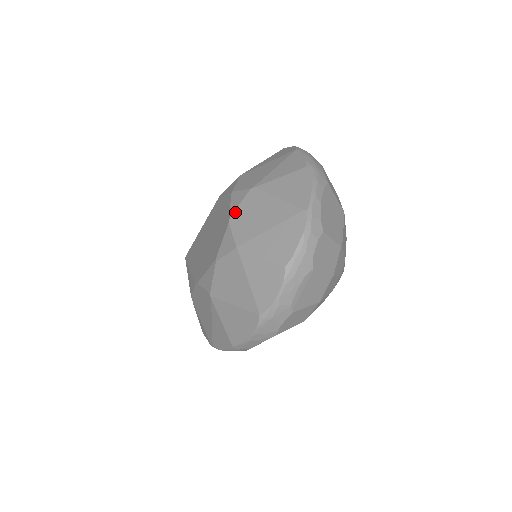
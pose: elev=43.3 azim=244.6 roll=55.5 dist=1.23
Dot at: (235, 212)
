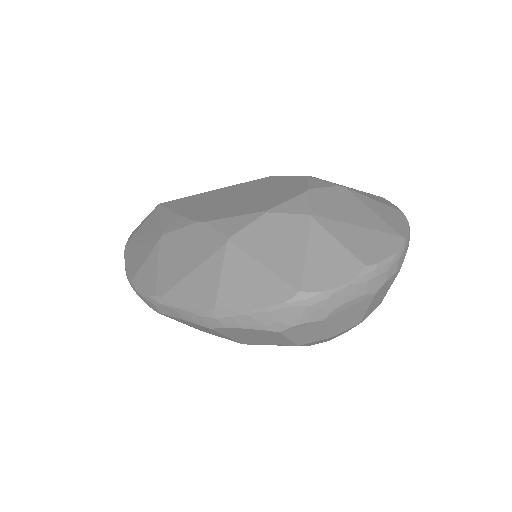
Dot at: (317, 189)
